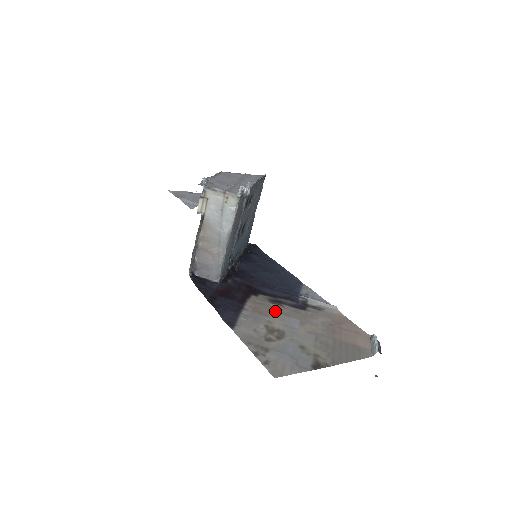
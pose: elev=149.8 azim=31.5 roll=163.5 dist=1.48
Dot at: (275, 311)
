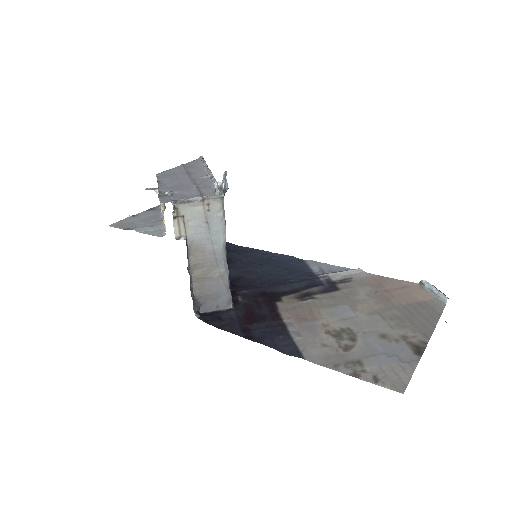
Dot at: (316, 308)
